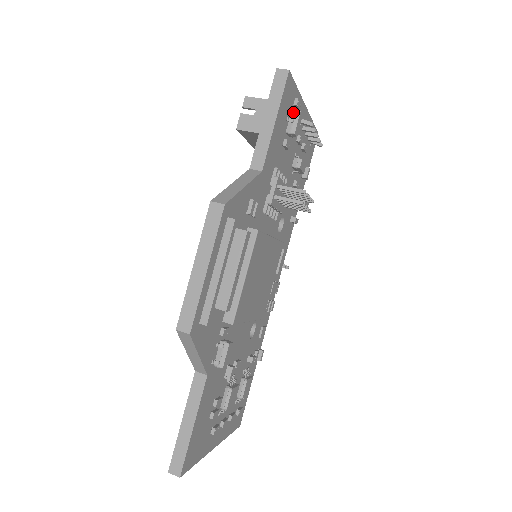
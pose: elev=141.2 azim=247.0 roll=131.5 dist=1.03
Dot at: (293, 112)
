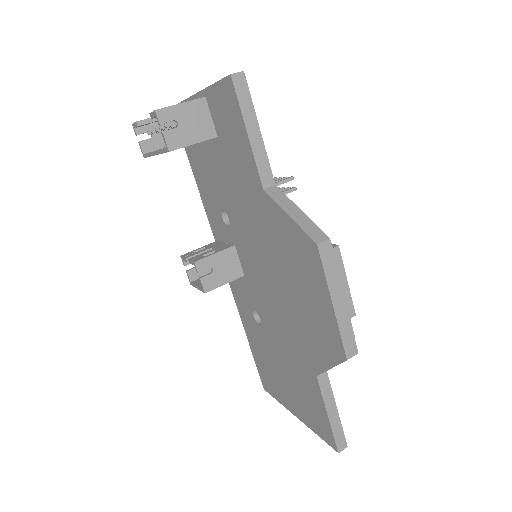
Dot at: occluded
